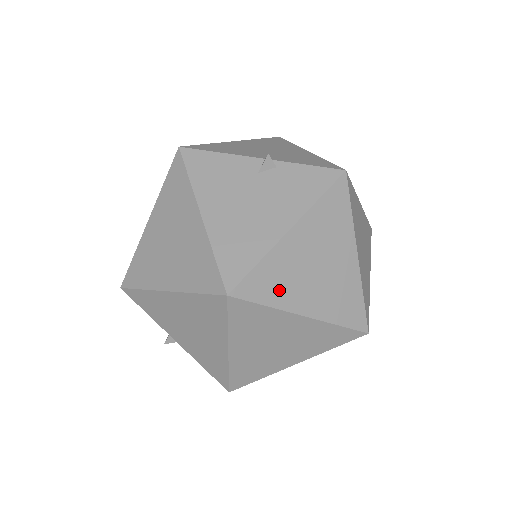
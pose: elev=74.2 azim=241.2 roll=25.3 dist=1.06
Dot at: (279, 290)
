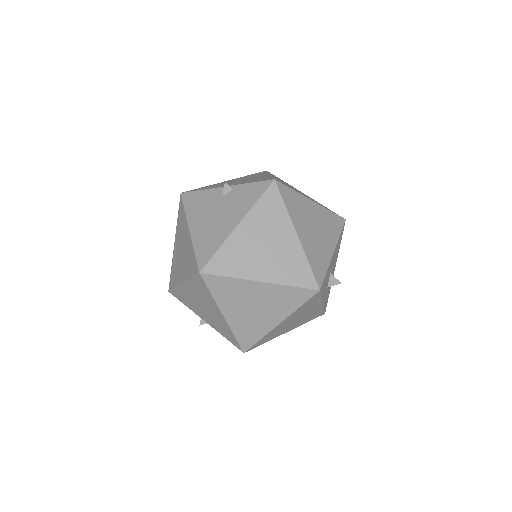
Dot at: (237, 266)
